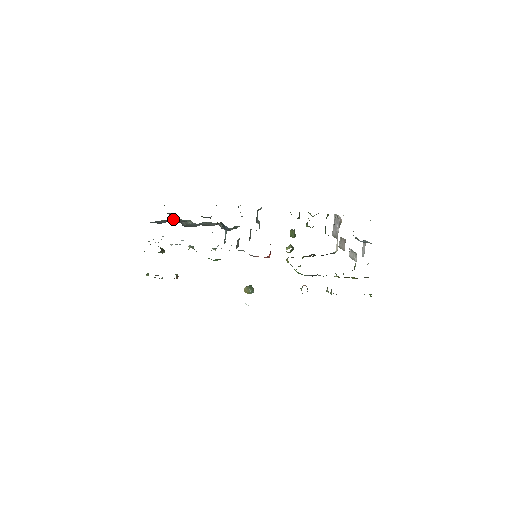
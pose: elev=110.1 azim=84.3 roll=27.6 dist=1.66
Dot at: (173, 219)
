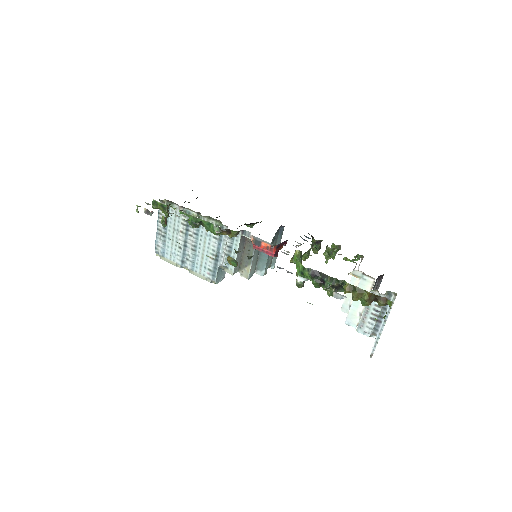
Dot at: occluded
